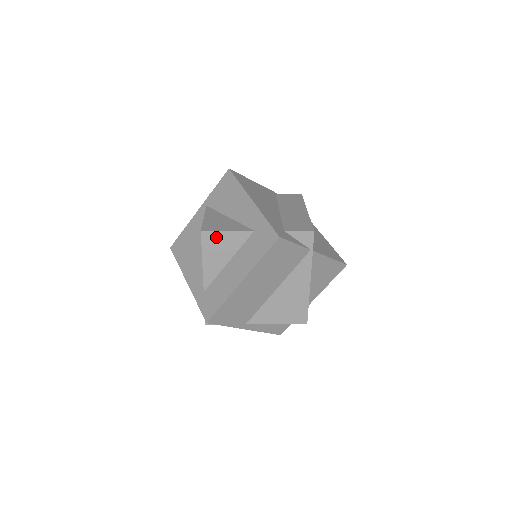
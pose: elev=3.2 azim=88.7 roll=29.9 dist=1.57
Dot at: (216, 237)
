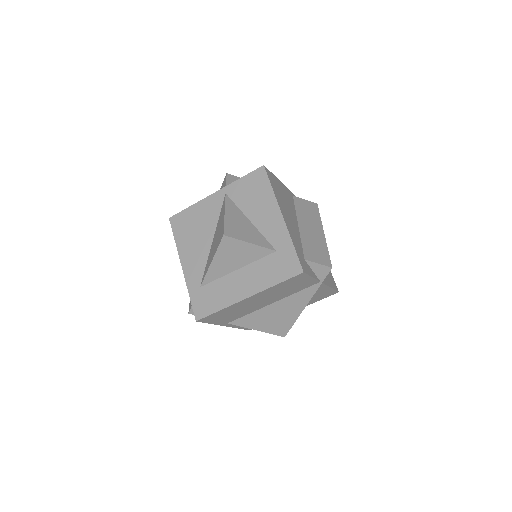
Dot at: (236, 245)
